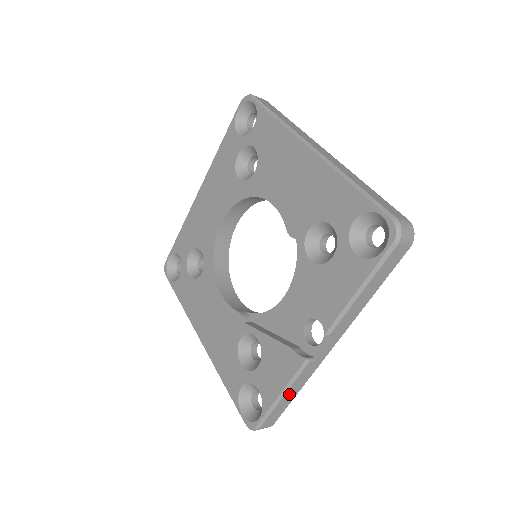
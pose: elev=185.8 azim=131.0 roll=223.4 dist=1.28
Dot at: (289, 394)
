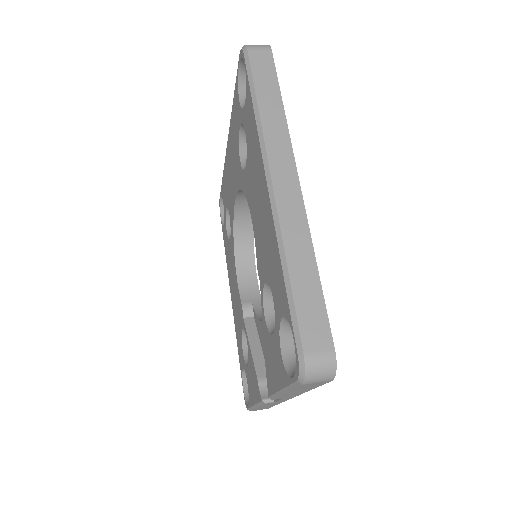
Dot at: (264, 406)
